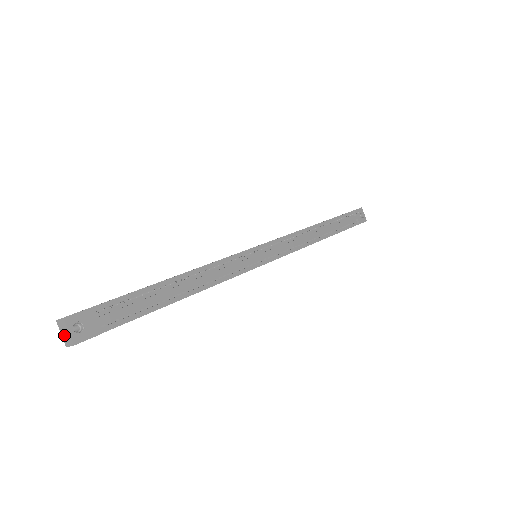
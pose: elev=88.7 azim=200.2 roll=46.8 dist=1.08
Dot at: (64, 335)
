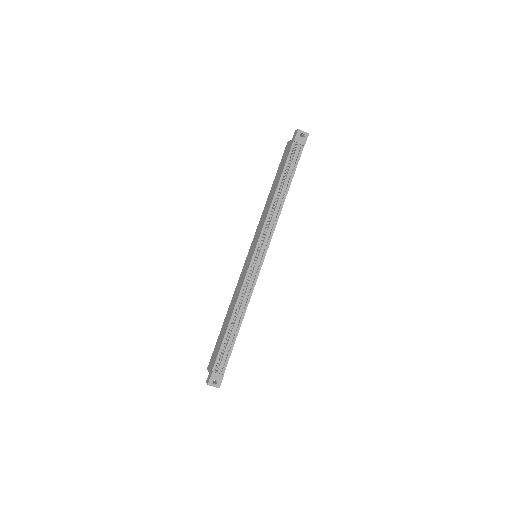
Dot at: occluded
